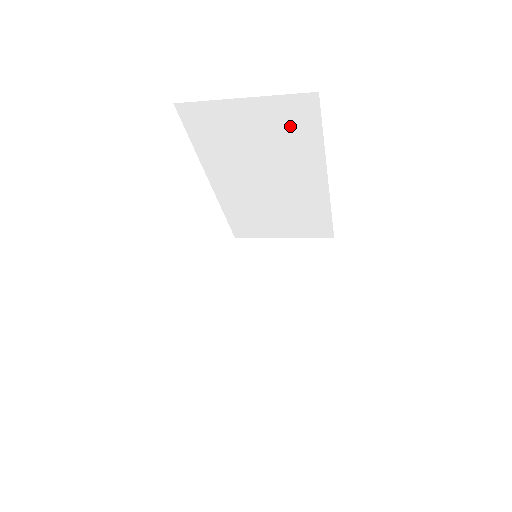
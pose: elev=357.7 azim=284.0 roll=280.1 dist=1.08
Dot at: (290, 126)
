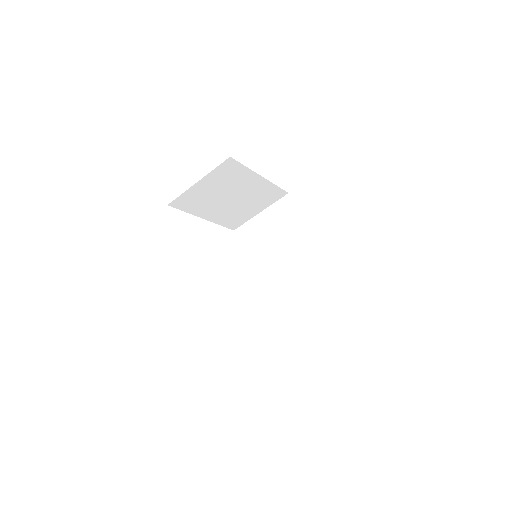
Dot at: (283, 218)
